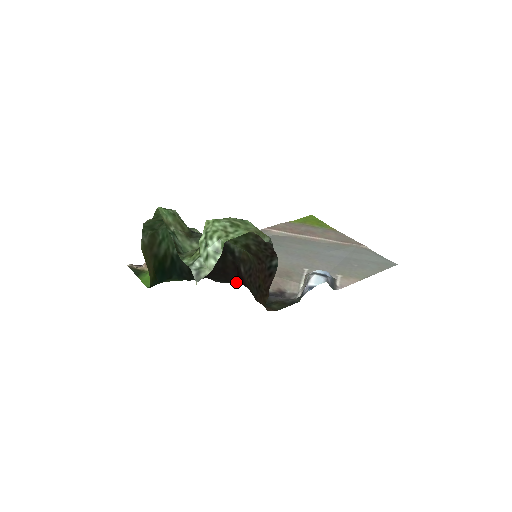
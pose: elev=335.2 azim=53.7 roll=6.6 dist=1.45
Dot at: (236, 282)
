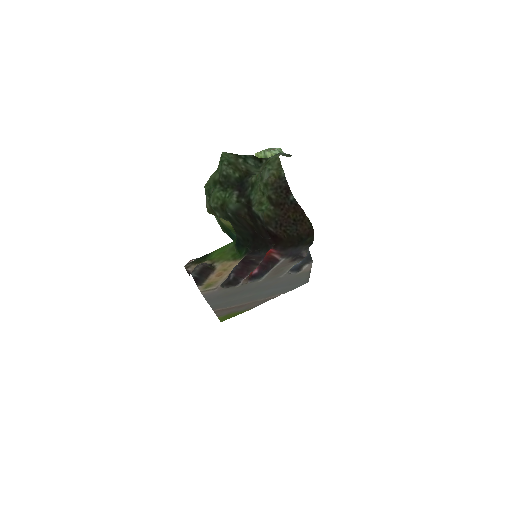
Dot at: (272, 245)
